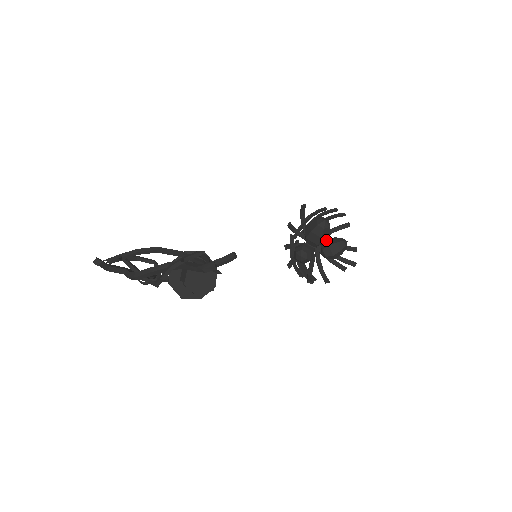
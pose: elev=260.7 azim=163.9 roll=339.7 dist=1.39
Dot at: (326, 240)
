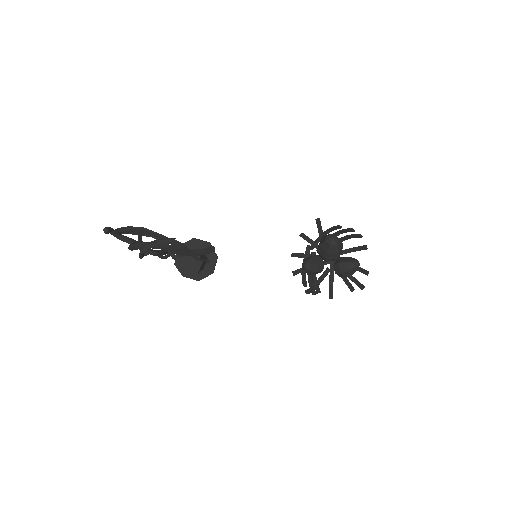
Dot at: (335, 257)
